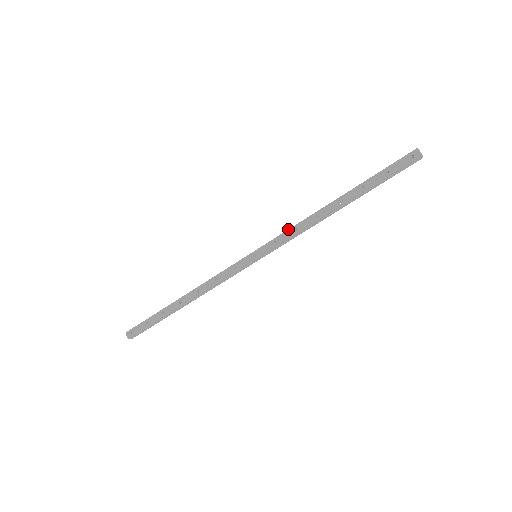
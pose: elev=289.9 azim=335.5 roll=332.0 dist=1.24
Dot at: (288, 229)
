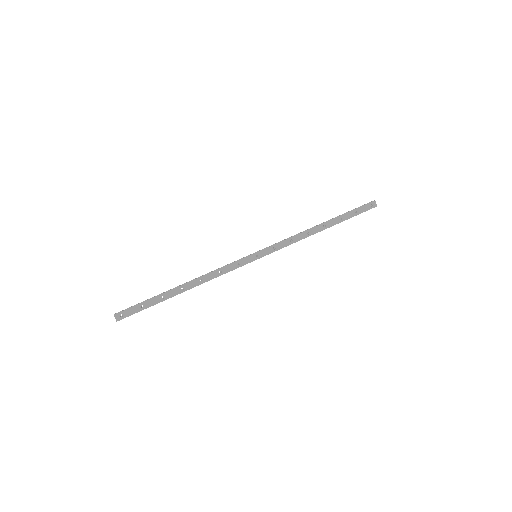
Dot at: (286, 239)
